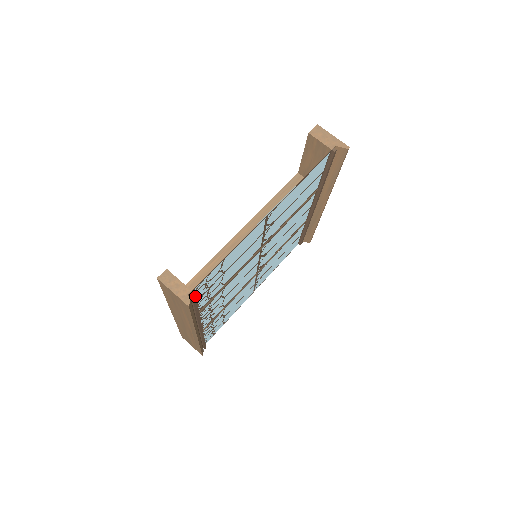
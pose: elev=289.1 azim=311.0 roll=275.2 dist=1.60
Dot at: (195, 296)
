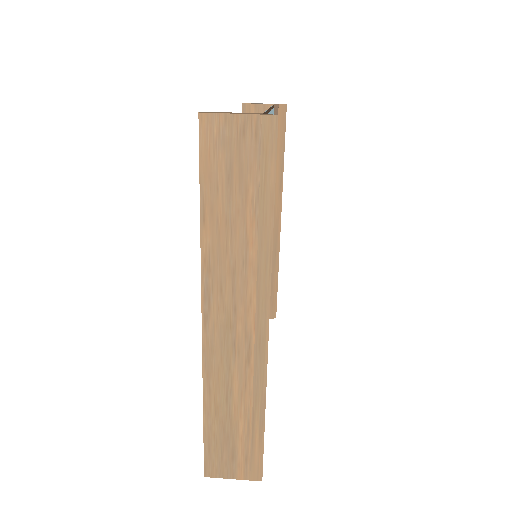
Dot at: occluded
